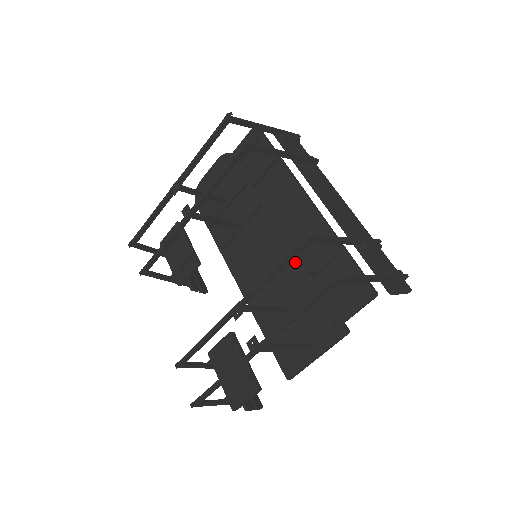
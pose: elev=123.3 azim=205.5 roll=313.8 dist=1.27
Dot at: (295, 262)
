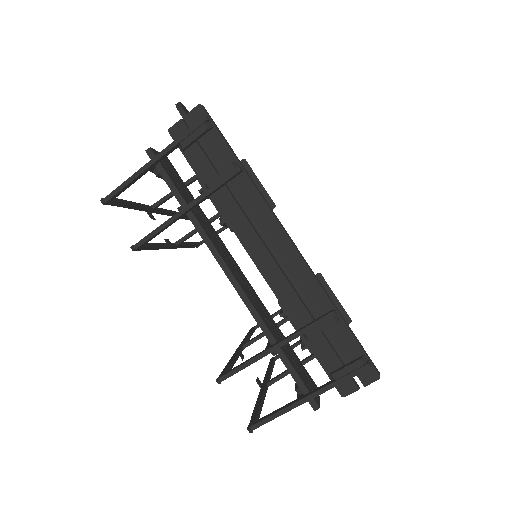
Dot at: occluded
